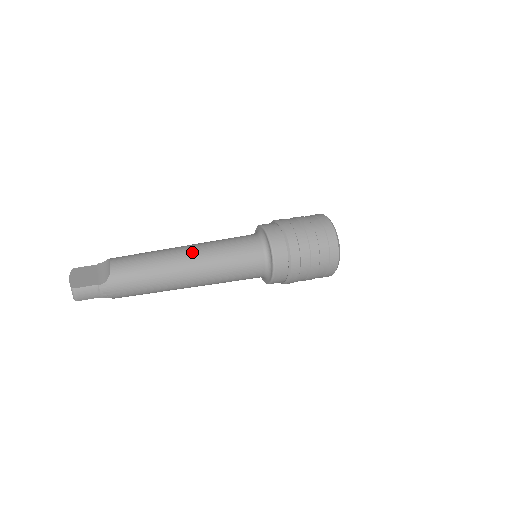
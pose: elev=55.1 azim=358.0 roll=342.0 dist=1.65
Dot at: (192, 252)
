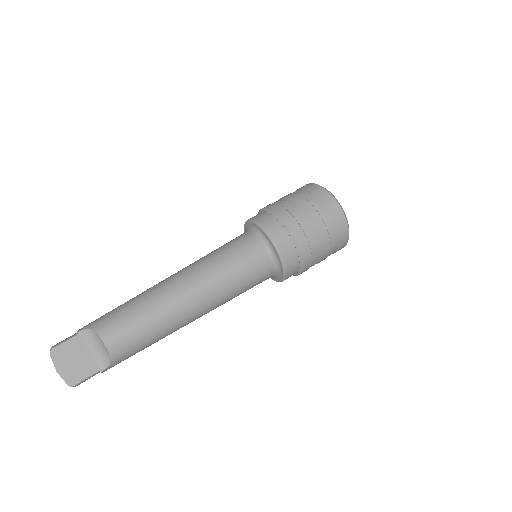
Dot at: (197, 298)
